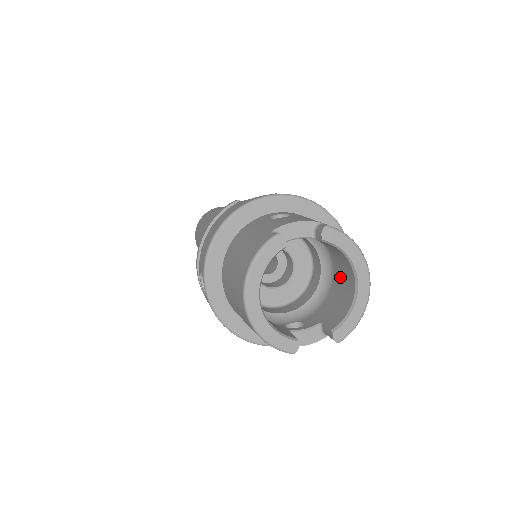
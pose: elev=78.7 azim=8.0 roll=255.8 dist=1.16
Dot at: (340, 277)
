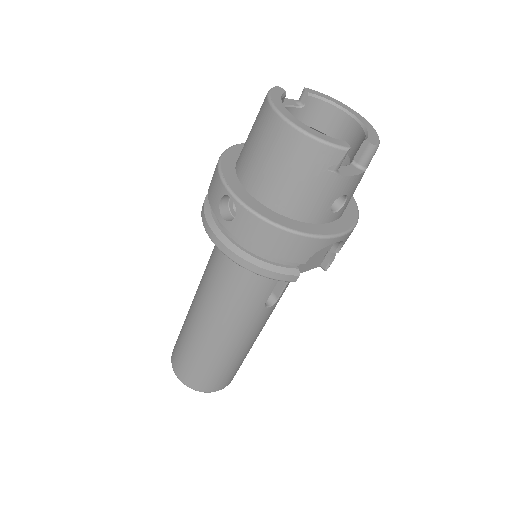
Dot at: occluded
